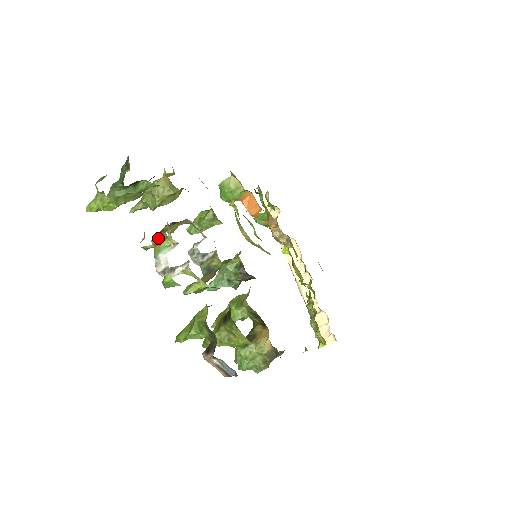
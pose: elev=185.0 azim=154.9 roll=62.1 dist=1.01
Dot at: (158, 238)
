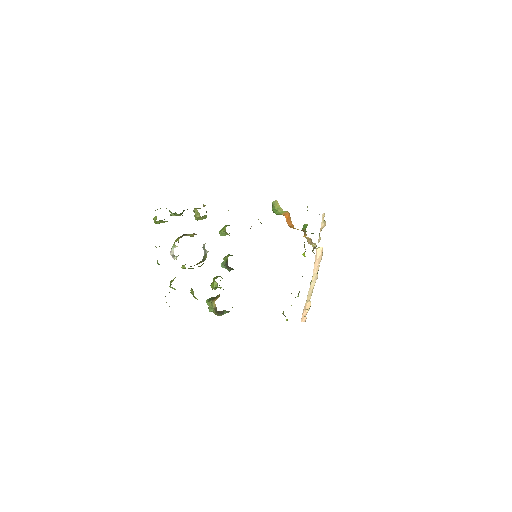
Dot at: (177, 240)
